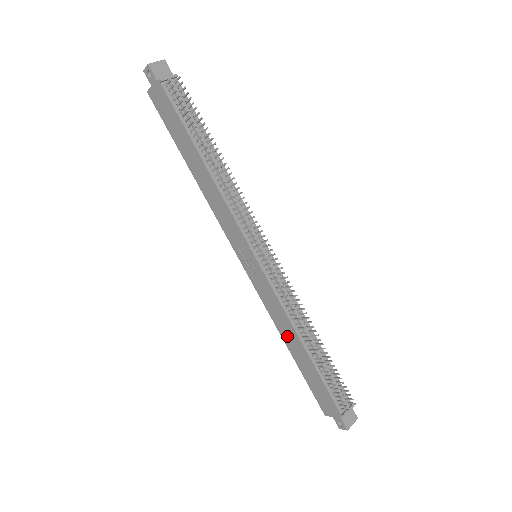
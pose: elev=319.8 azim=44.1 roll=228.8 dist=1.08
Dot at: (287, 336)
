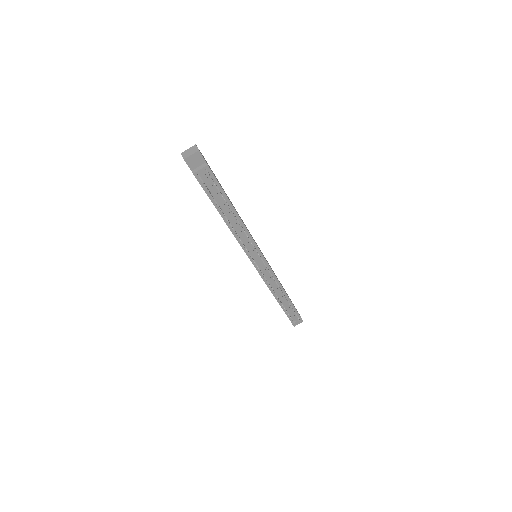
Dot at: occluded
